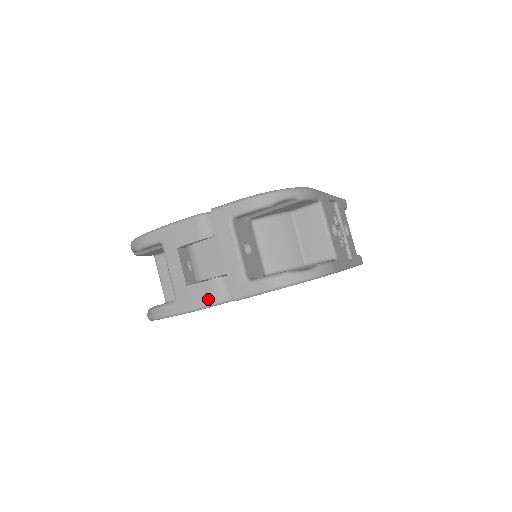
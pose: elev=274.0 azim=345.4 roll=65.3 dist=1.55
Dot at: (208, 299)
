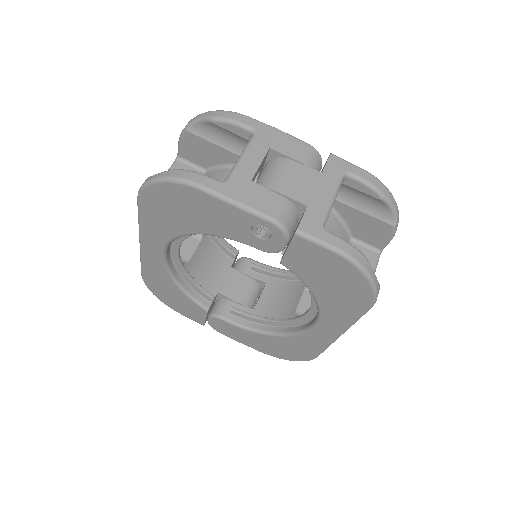
Dot at: (267, 208)
